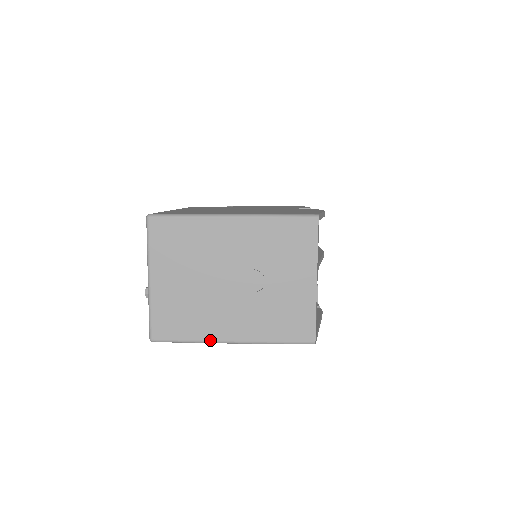
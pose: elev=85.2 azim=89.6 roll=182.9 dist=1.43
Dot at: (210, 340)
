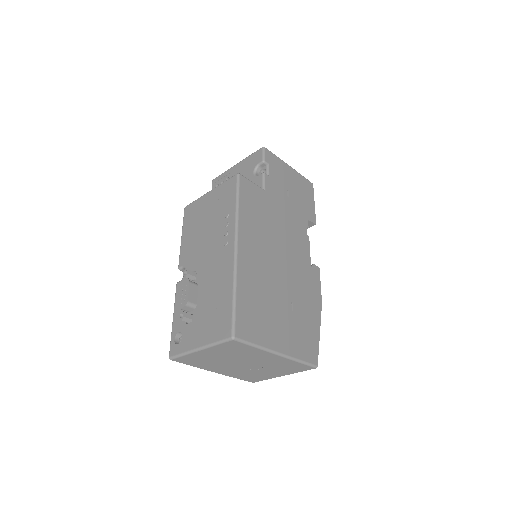
Dot at: (204, 369)
